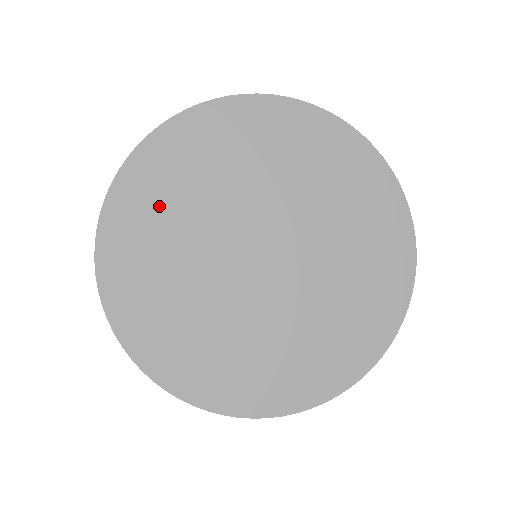
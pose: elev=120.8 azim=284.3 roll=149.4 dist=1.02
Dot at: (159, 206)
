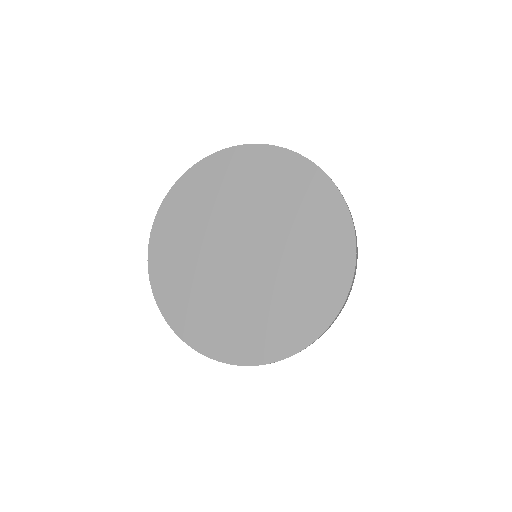
Dot at: (176, 264)
